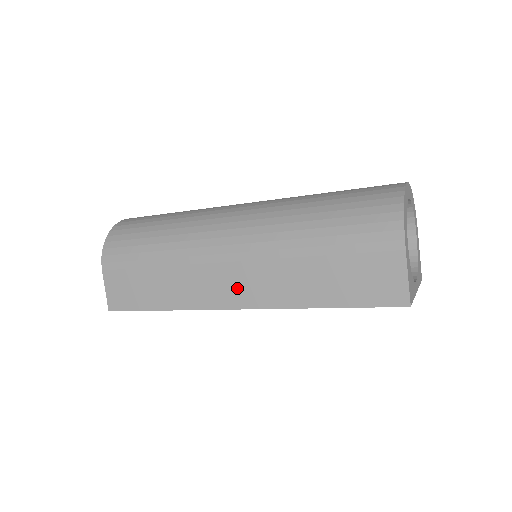
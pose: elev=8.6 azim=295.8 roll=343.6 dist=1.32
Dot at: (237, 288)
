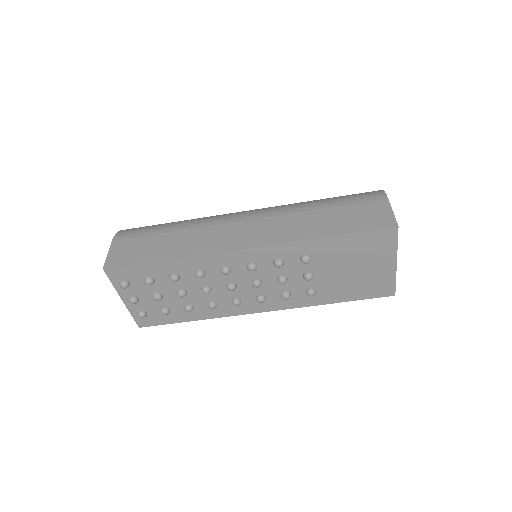
Dot at: (249, 235)
